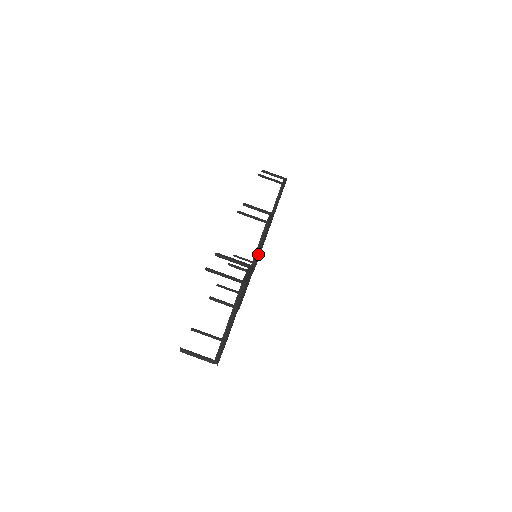
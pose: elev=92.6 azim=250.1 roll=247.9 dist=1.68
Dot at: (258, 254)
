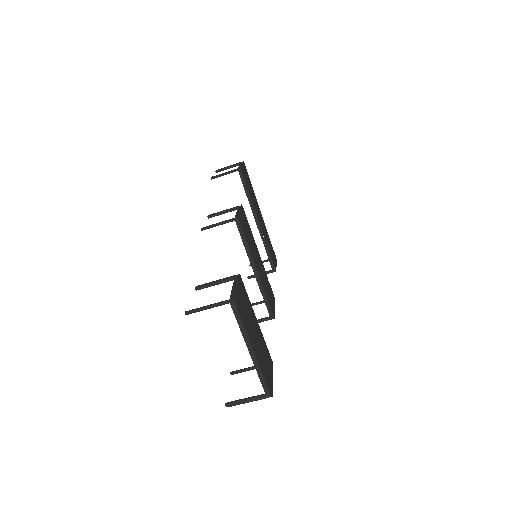
Dot at: (250, 255)
